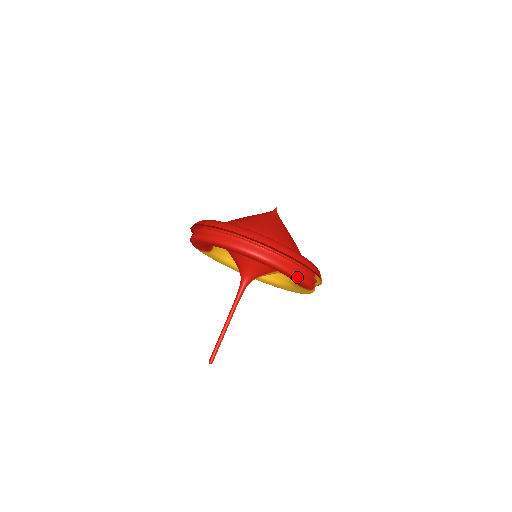
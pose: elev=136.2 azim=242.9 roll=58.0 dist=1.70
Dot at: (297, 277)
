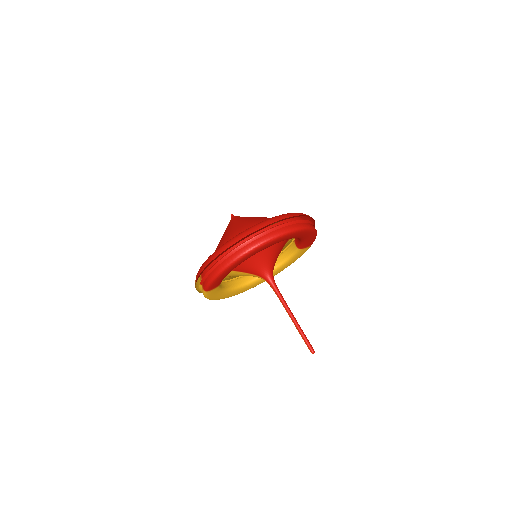
Dot at: (316, 231)
